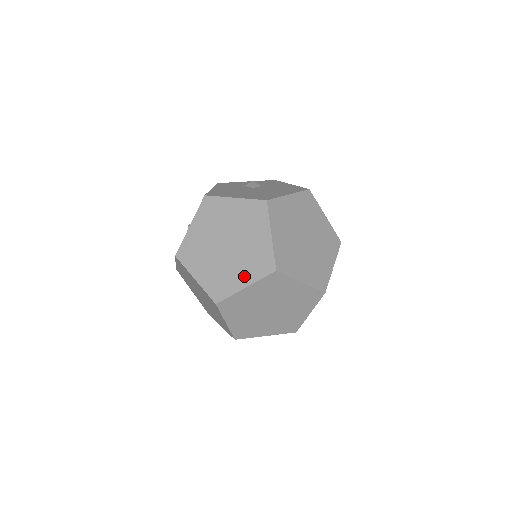
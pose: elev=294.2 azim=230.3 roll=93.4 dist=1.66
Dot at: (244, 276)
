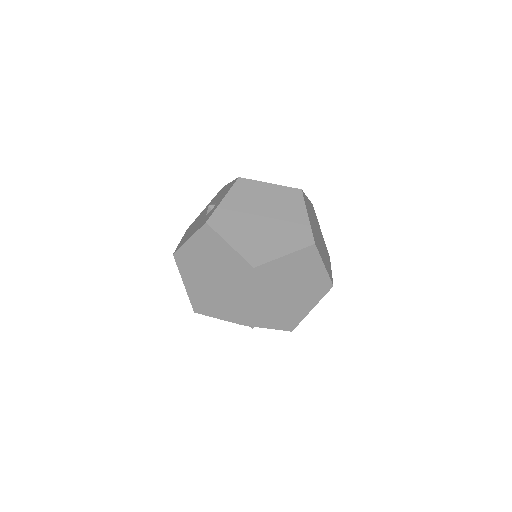
Dot at: (283, 245)
